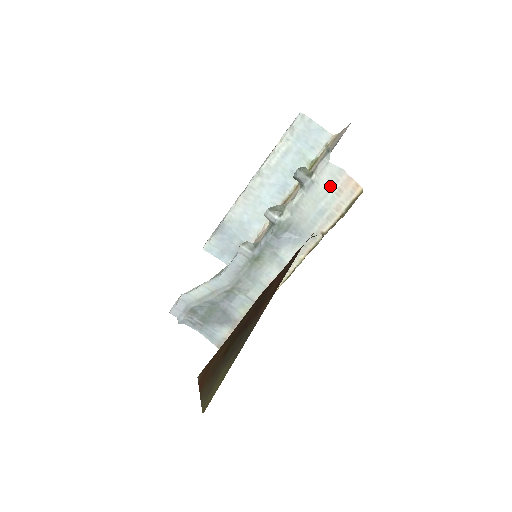
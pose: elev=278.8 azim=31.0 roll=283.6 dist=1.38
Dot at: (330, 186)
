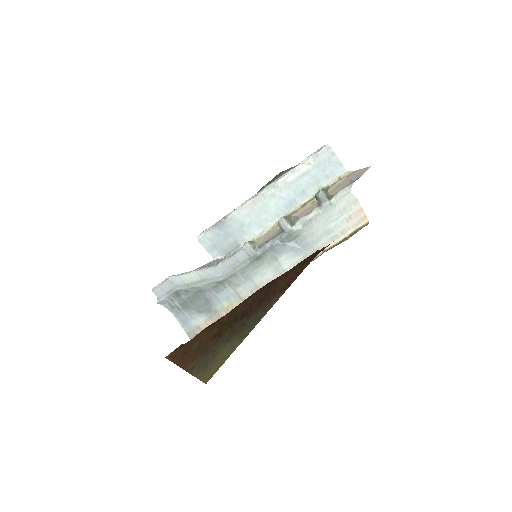
Dot at: (343, 212)
